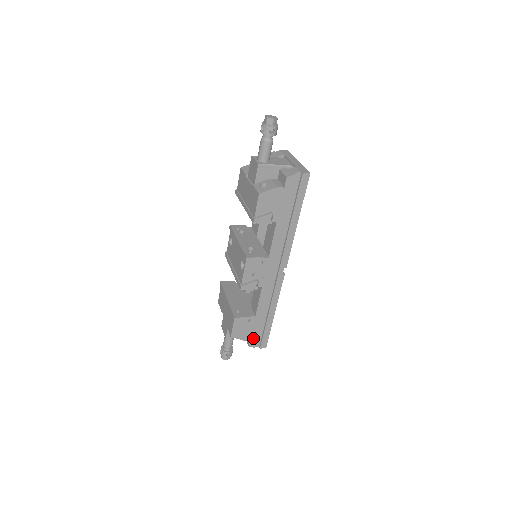
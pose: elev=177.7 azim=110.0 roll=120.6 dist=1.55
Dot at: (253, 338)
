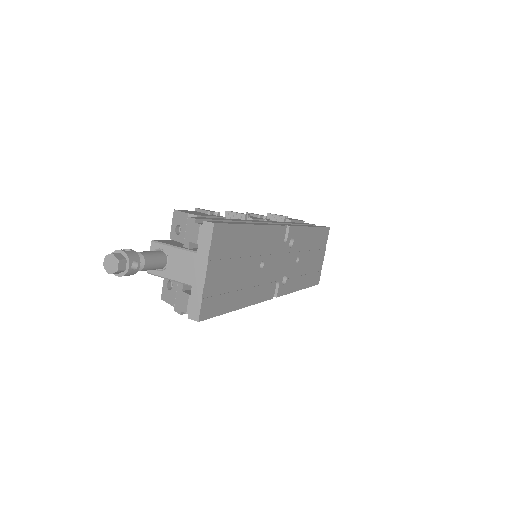
Dot at: occluded
